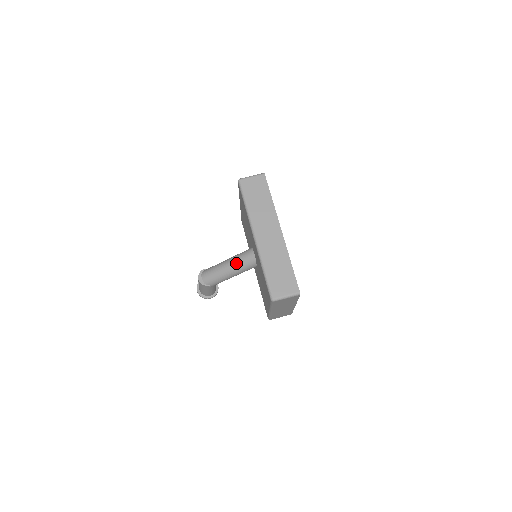
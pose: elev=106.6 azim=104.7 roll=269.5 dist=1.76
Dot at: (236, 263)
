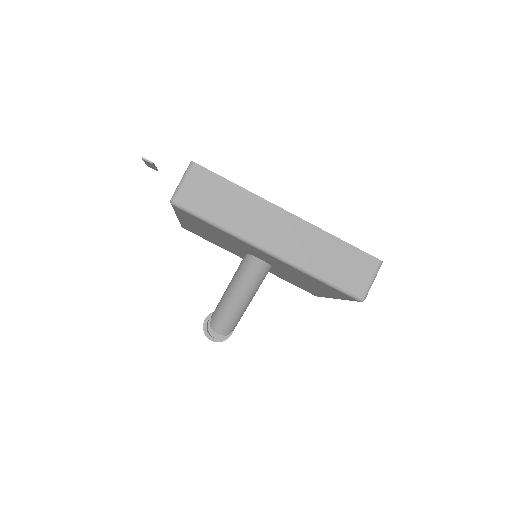
Dot at: (247, 287)
